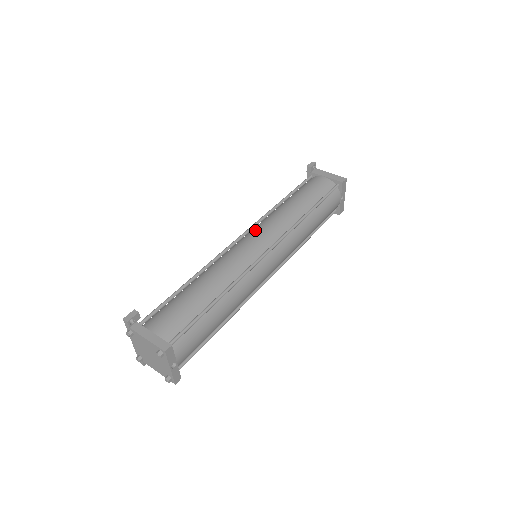
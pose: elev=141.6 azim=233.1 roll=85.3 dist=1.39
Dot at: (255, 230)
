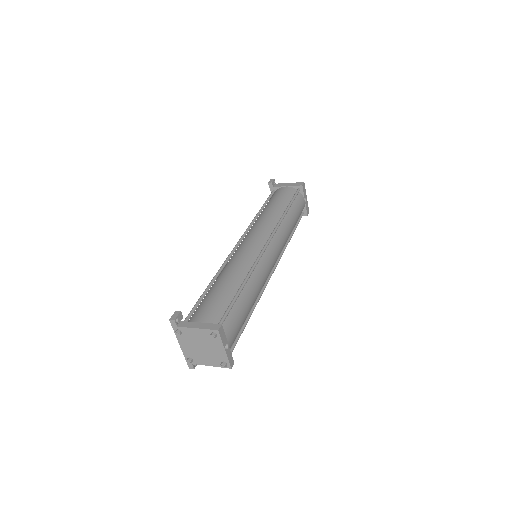
Dot at: (248, 234)
